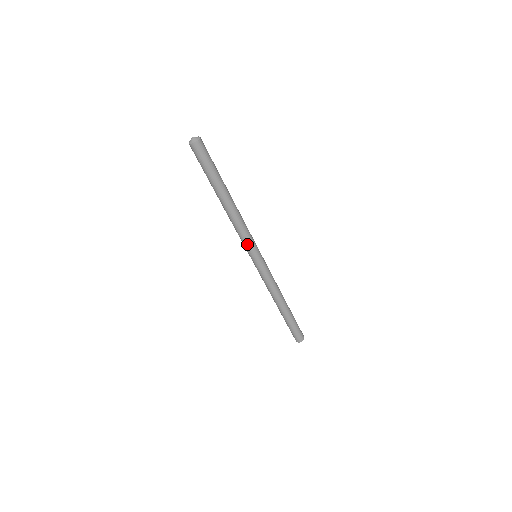
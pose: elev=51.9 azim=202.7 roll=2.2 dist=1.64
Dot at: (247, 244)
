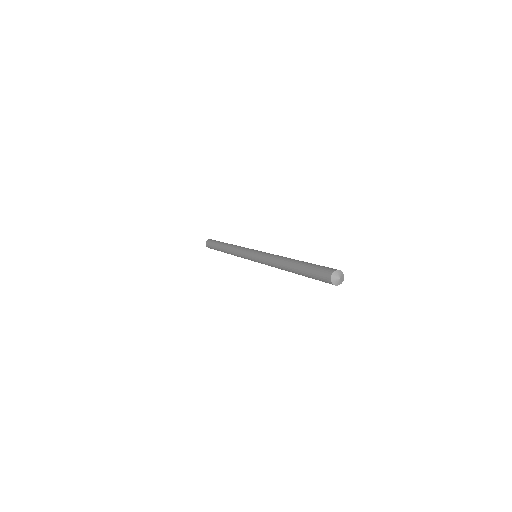
Dot at: occluded
